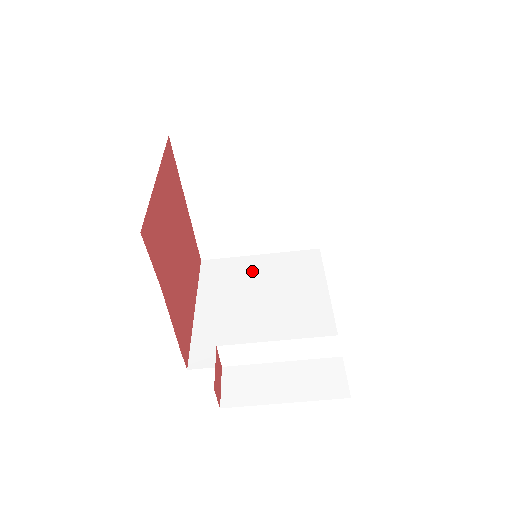
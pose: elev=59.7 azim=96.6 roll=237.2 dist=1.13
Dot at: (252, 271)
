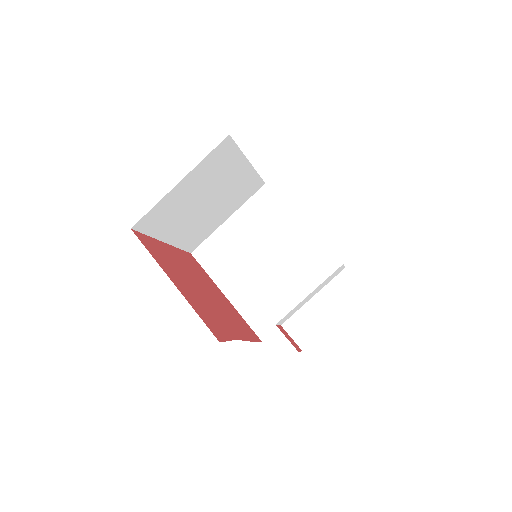
Dot at: (235, 238)
